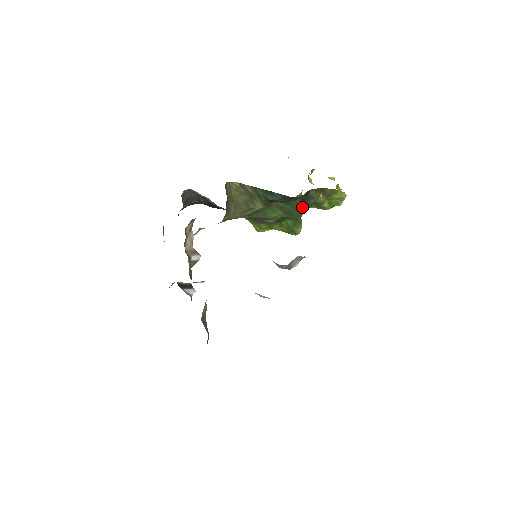
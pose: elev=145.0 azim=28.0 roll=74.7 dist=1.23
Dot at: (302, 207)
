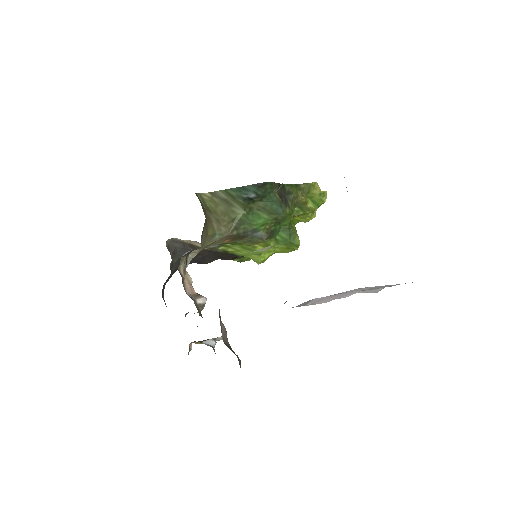
Dot at: (284, 202)
